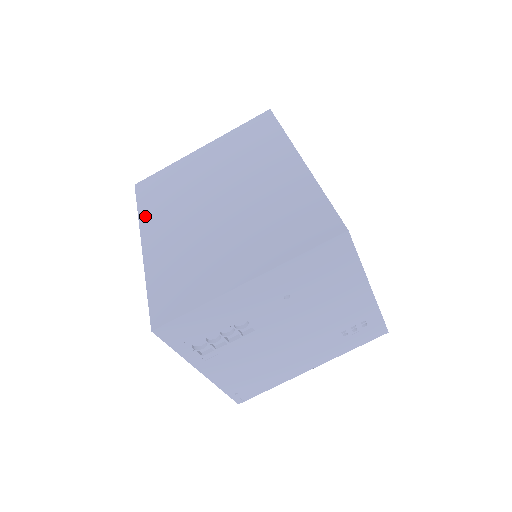
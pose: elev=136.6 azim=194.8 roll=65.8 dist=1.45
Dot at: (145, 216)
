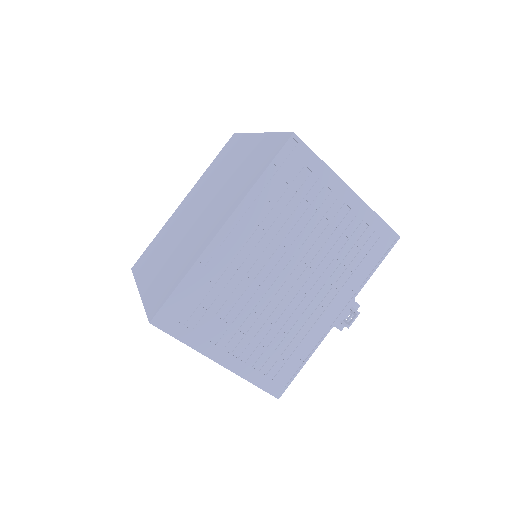
Dot at: (204, 175)
